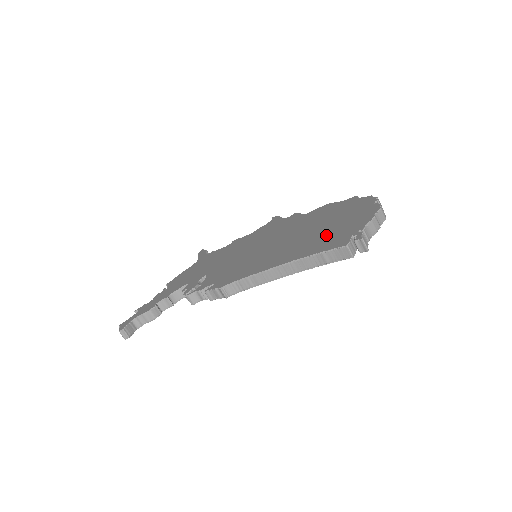
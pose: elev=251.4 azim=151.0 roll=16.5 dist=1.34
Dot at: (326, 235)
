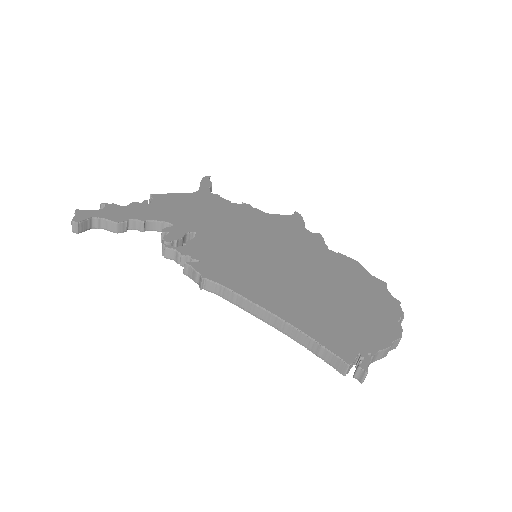
Dot at: (336, 319)
